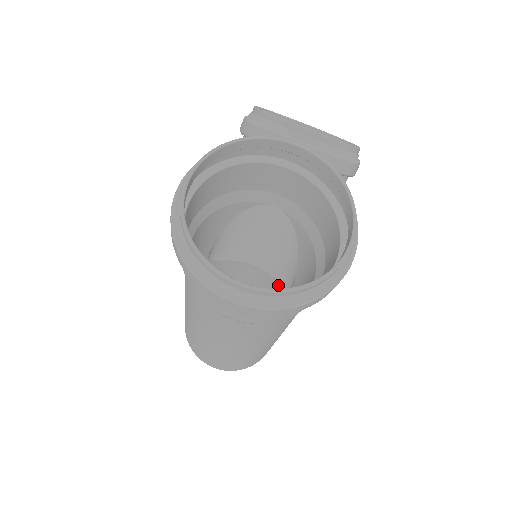
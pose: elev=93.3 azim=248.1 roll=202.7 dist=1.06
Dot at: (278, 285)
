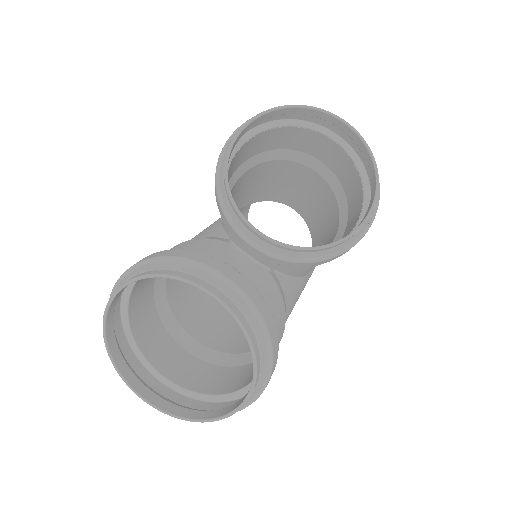
Dot at: occluded
